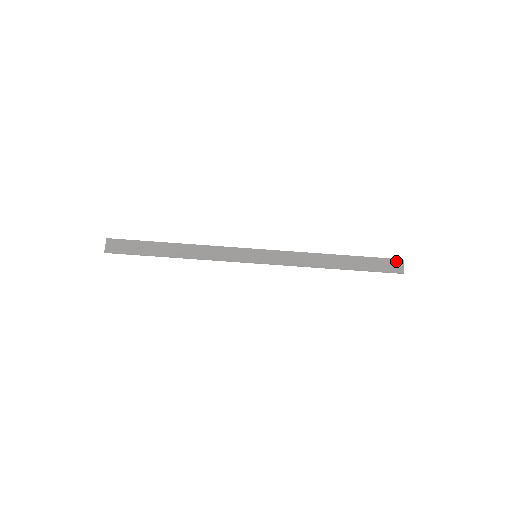
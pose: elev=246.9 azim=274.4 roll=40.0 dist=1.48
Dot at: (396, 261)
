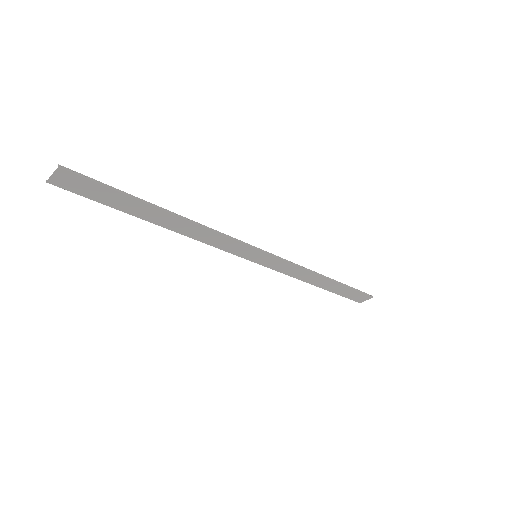
Dot at: (367, 297)
